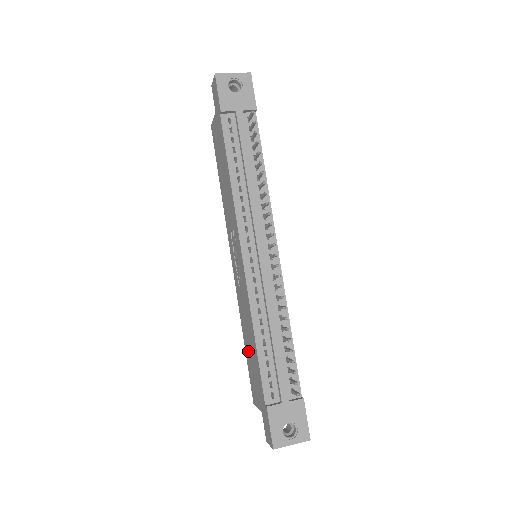
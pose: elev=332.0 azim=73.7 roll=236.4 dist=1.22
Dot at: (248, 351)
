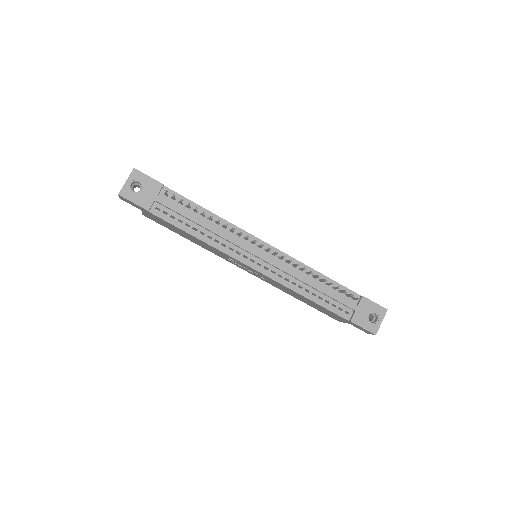
Dot at: (308, 303)
